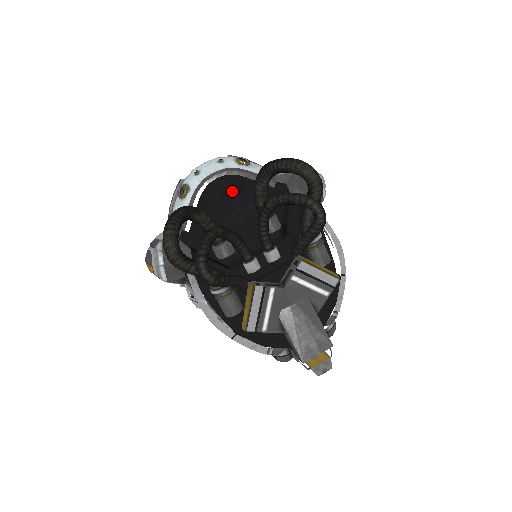
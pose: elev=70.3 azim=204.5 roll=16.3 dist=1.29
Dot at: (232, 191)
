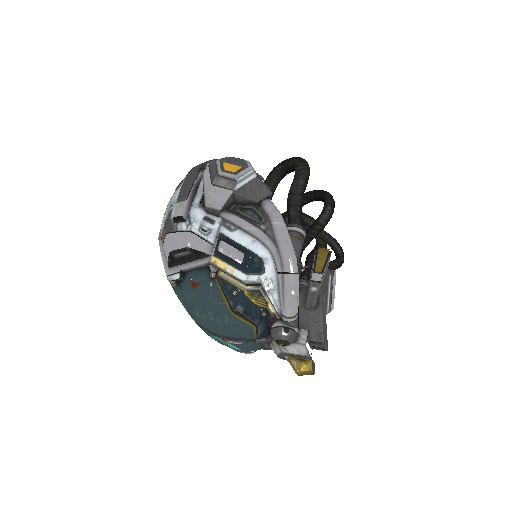
Dot at: occluded
